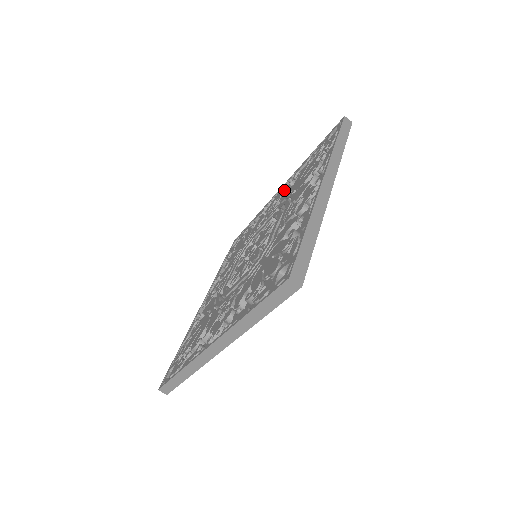
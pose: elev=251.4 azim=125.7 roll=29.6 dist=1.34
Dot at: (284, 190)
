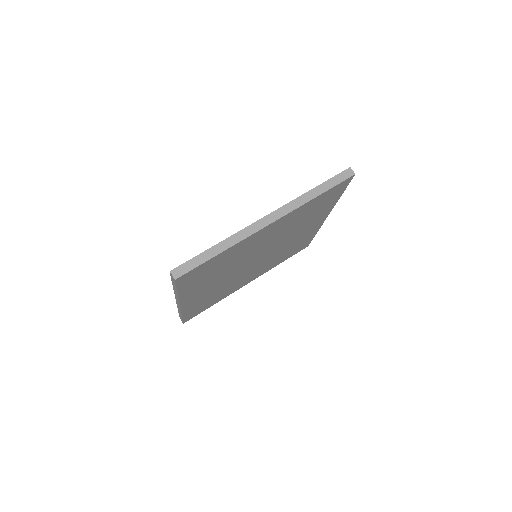
Dot at: occluded
